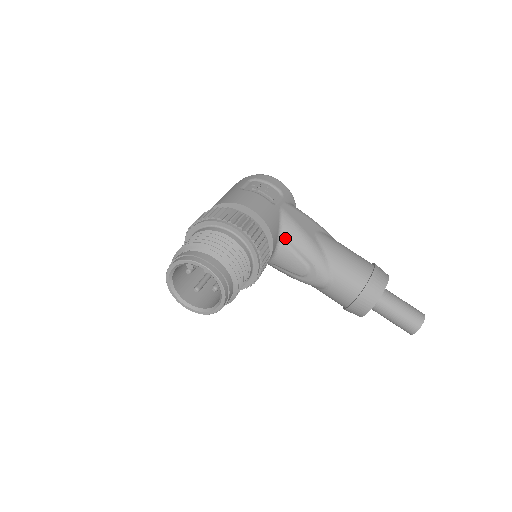
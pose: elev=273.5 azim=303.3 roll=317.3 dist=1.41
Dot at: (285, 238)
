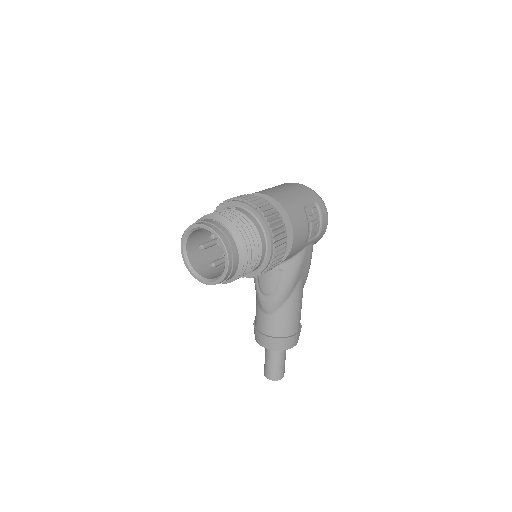
Dot at: (284, 266)
